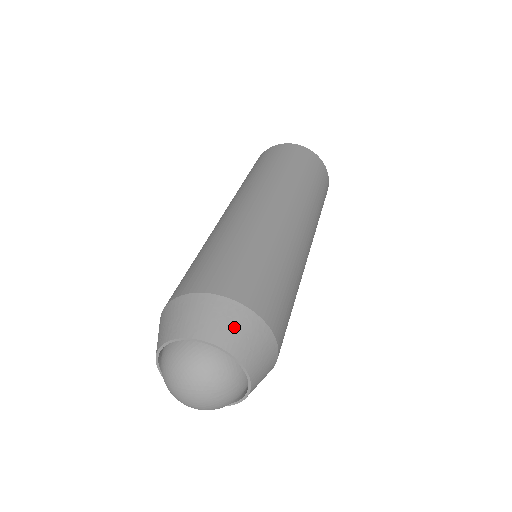
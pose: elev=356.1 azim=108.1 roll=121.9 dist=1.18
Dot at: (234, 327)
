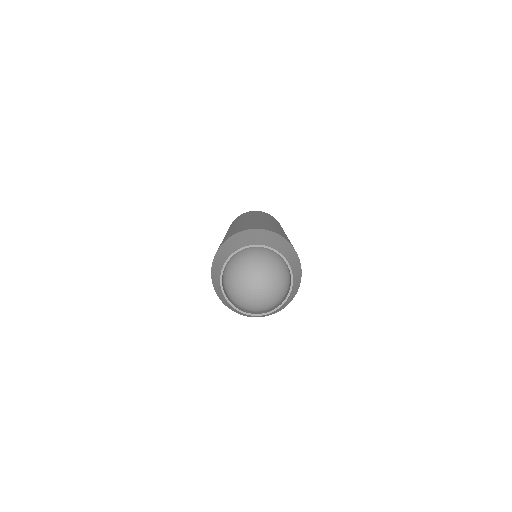
Dot at: (282, 245)
